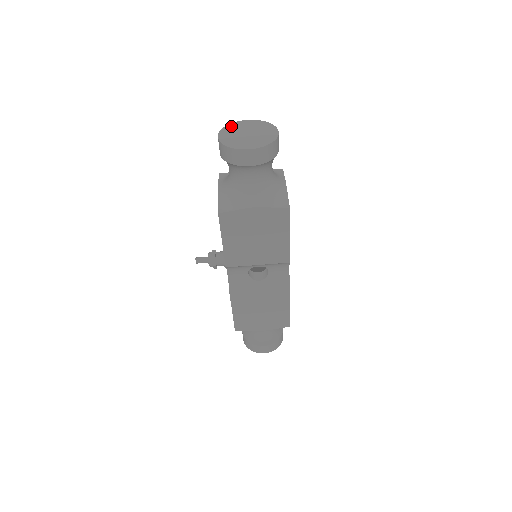
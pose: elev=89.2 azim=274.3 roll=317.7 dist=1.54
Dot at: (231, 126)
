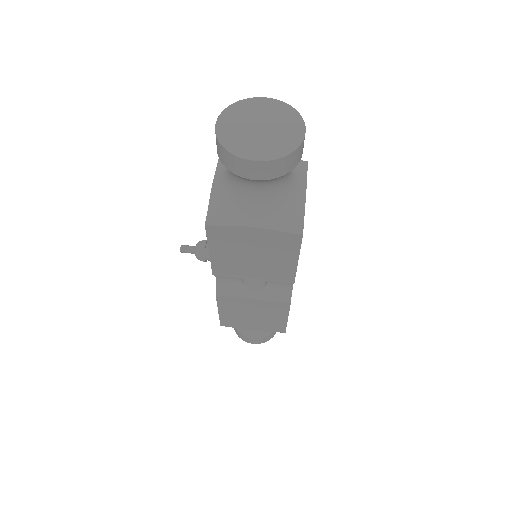
Dot at: (239, 106)
